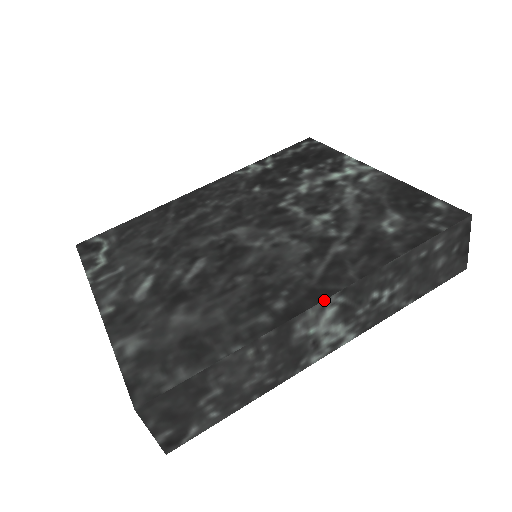
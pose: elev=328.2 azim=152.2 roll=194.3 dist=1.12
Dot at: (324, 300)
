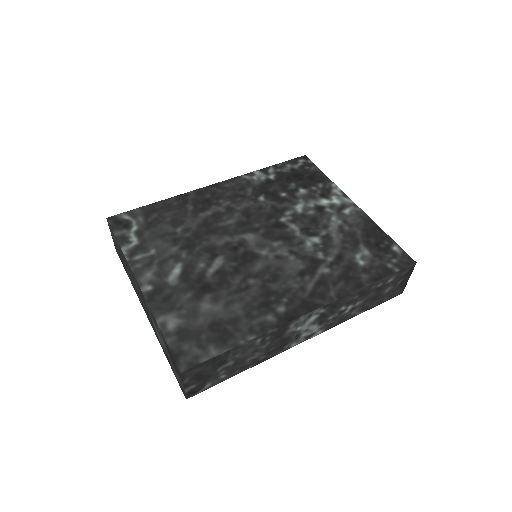
Dot at: (313, 311)
